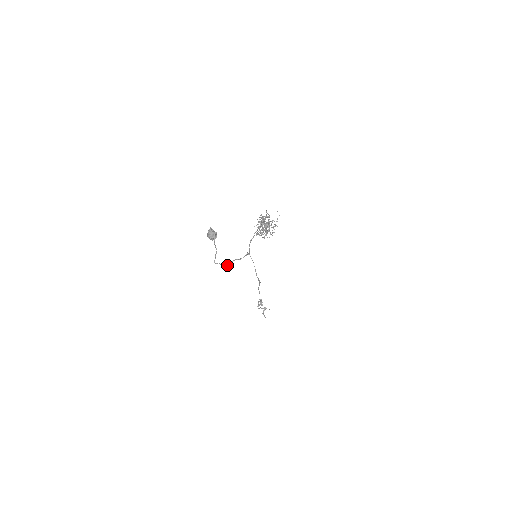
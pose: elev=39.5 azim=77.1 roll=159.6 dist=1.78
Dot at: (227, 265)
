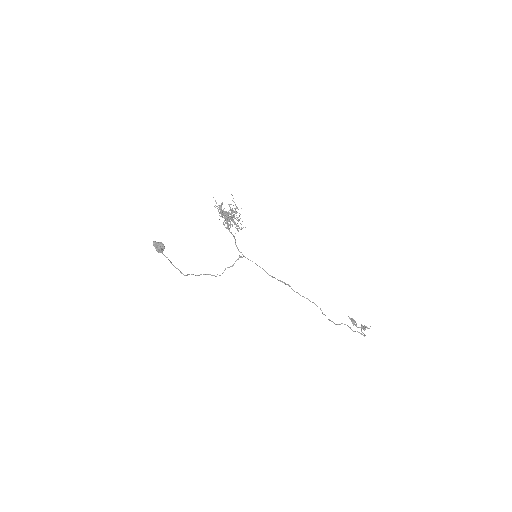
Dot at: occluded
